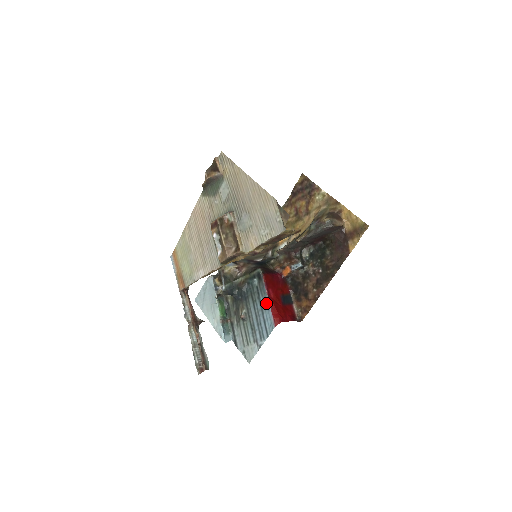
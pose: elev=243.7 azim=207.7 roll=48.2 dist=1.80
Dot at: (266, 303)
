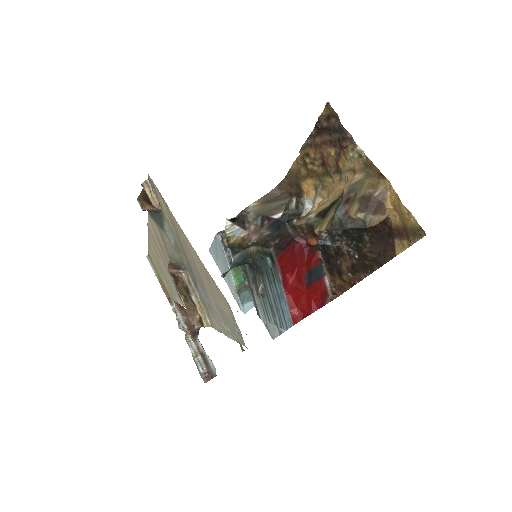
Dot at: (282, 294)
